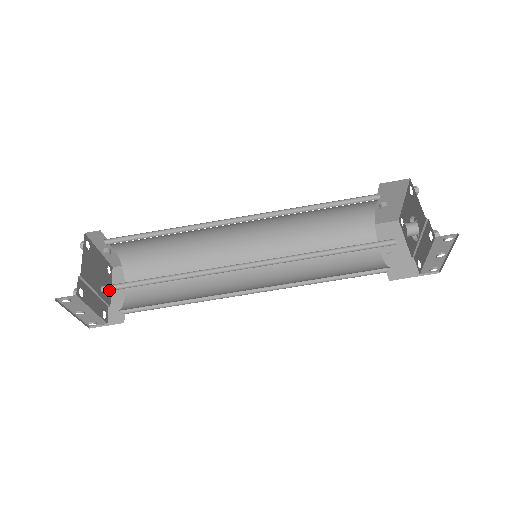
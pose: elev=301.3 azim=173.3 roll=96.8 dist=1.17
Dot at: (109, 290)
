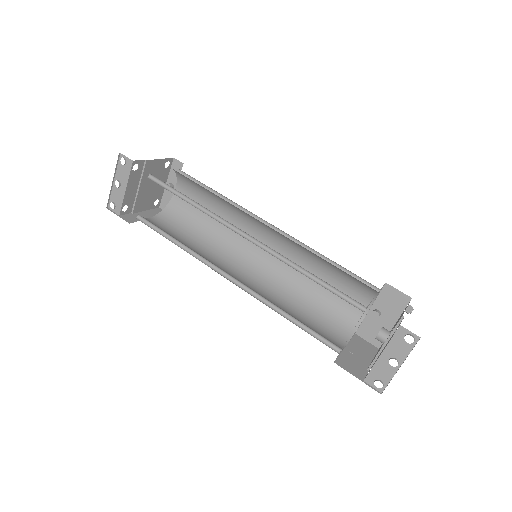
Dot at: occluded
